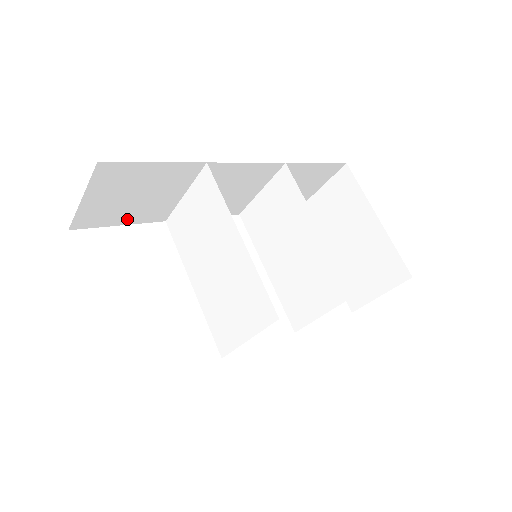
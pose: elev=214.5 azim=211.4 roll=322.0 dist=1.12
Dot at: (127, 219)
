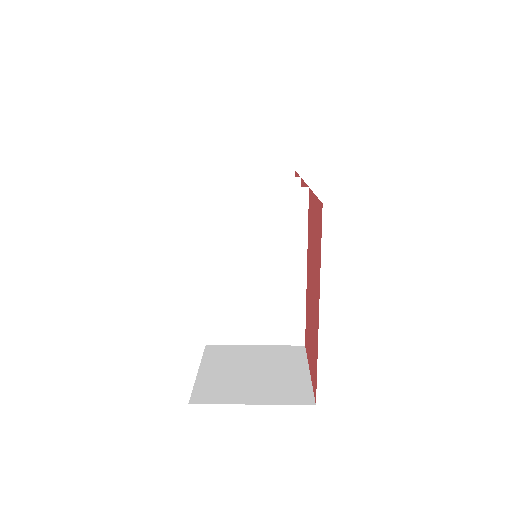
Dot at: occluded
